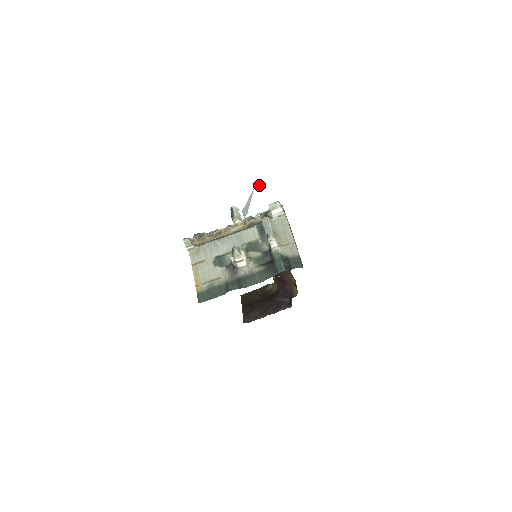
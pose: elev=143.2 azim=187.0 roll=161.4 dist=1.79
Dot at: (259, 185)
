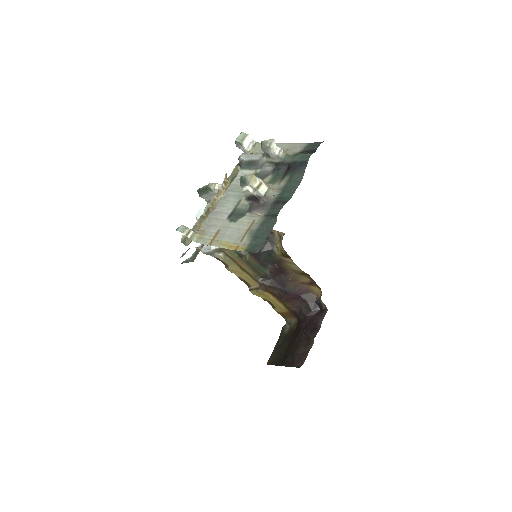
Dot at: (199, 212)
